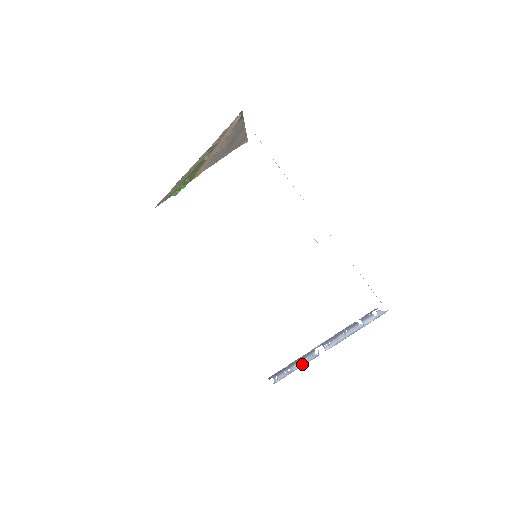
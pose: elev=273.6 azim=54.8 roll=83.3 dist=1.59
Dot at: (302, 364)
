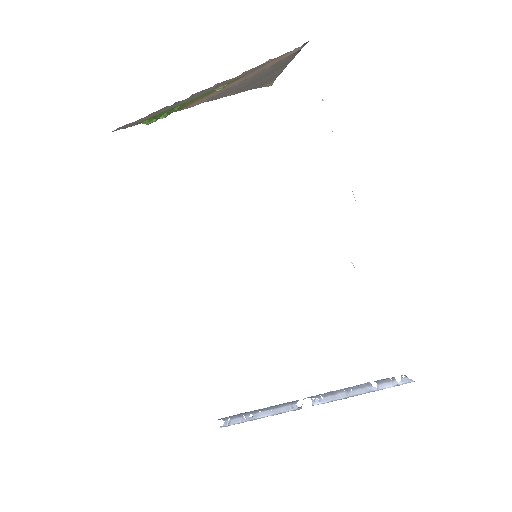
Dot at: (273, 413)
